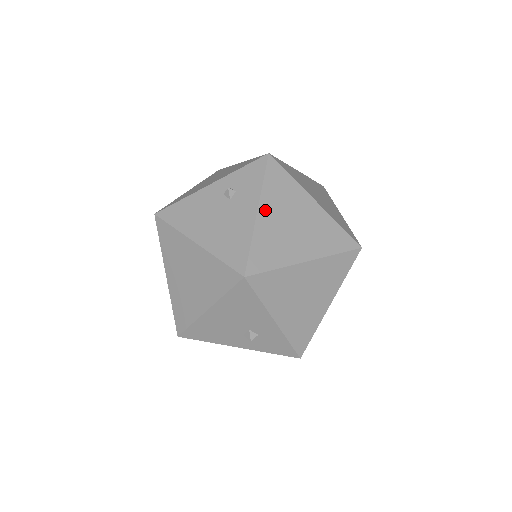
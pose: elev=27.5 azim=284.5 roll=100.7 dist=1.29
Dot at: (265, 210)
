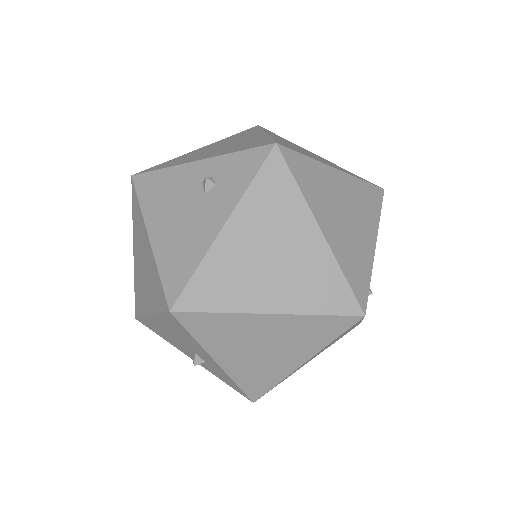
Dot at: (236, 227)
